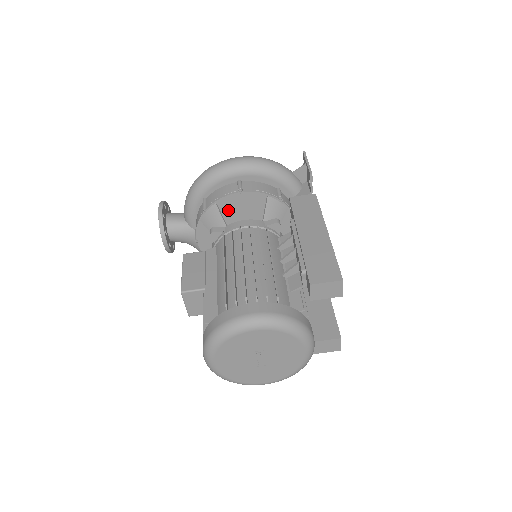
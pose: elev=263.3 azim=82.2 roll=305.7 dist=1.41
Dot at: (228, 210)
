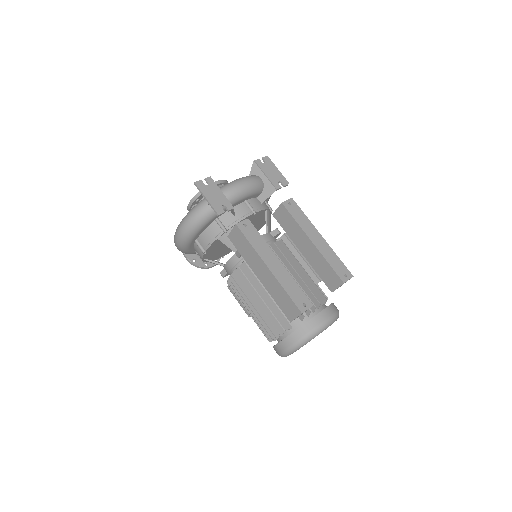
Dot at: (213, 252)
